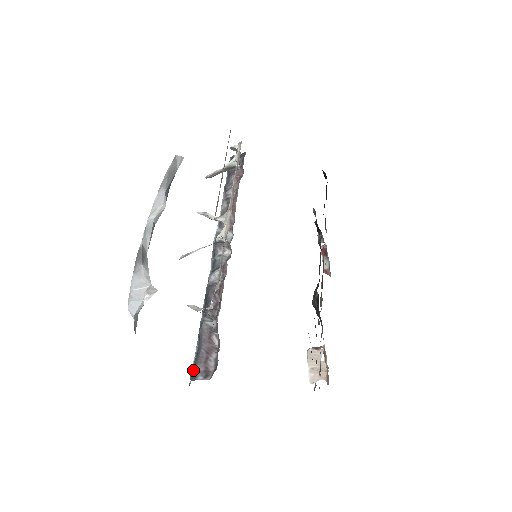
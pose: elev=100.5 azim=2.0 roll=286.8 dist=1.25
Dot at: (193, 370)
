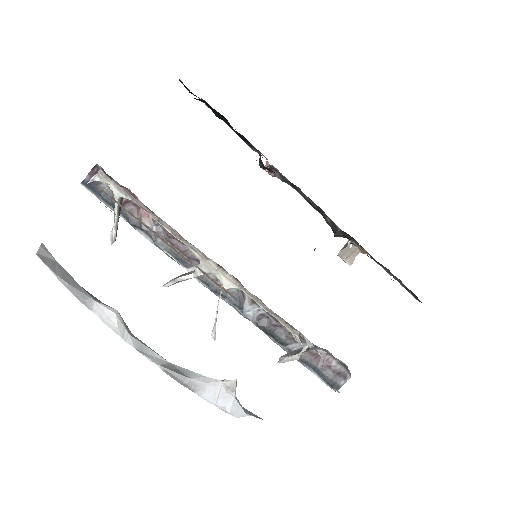
Dot at: (330, 385)
